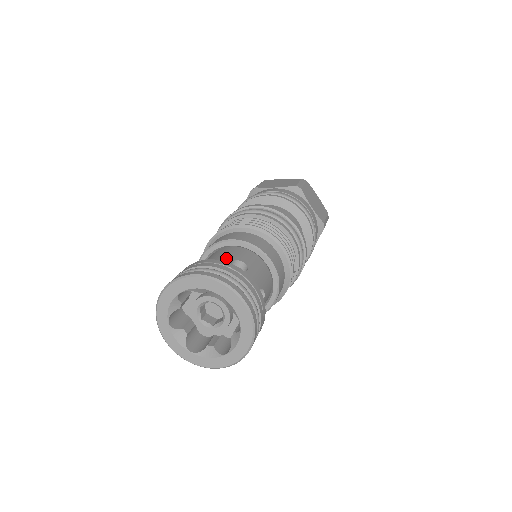
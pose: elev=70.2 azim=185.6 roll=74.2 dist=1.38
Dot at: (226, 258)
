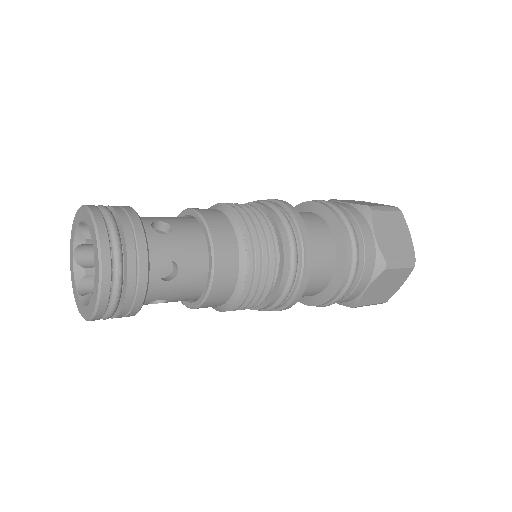
Dot at: (160, 218)
